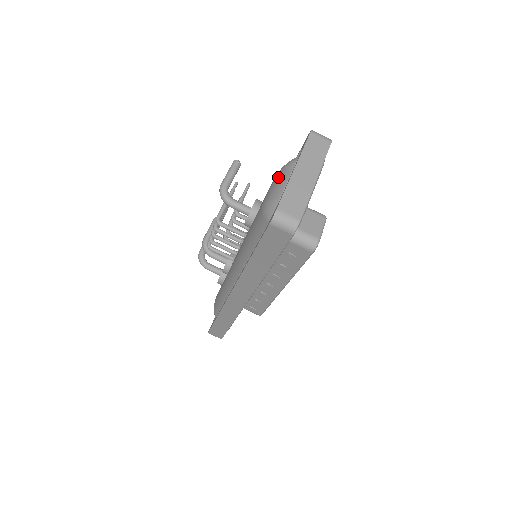
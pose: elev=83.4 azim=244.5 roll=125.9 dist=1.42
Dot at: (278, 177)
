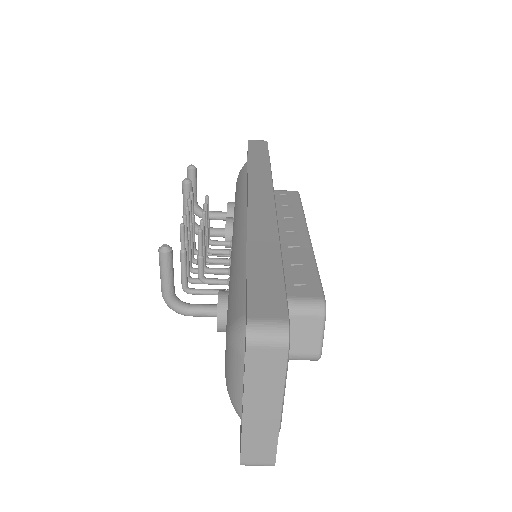
Dot at: (229, 360)
